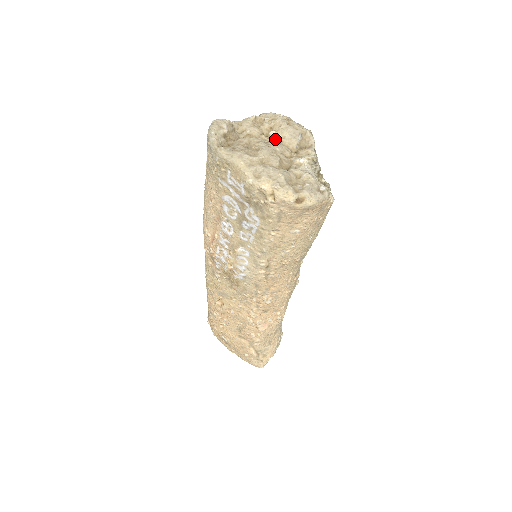
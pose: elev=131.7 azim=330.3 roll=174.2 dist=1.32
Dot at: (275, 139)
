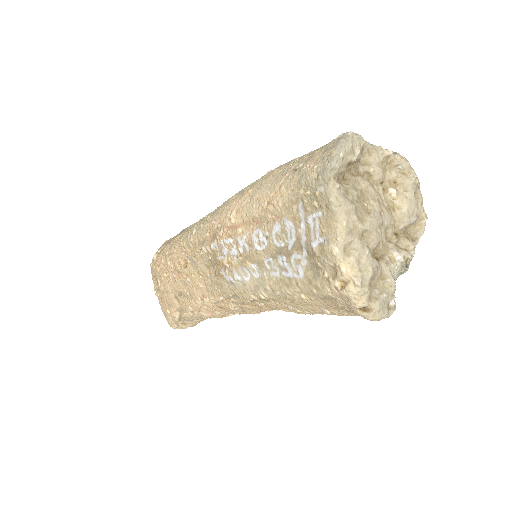
Dot at: (390, 201)
